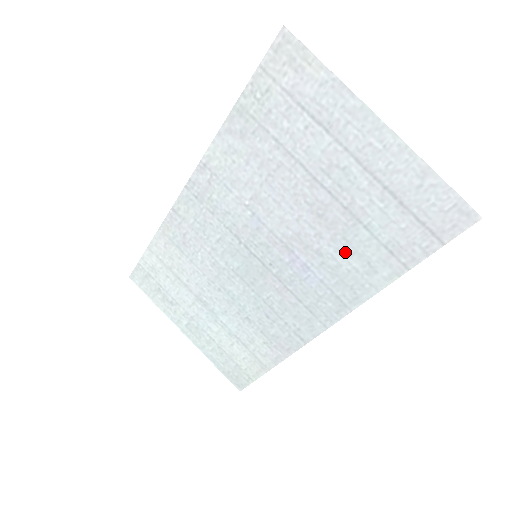
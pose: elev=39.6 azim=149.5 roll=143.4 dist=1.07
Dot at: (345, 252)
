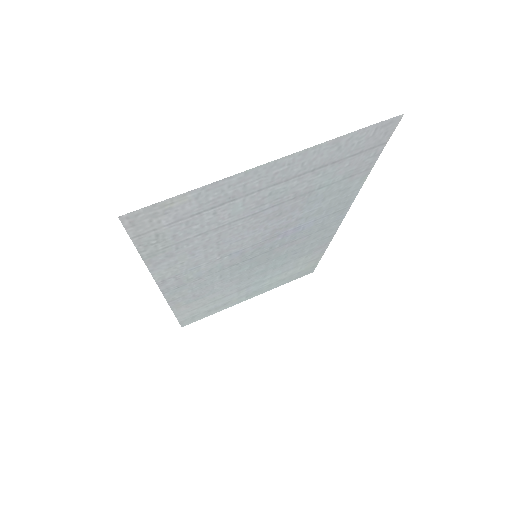
Dot at: (317, 204)
